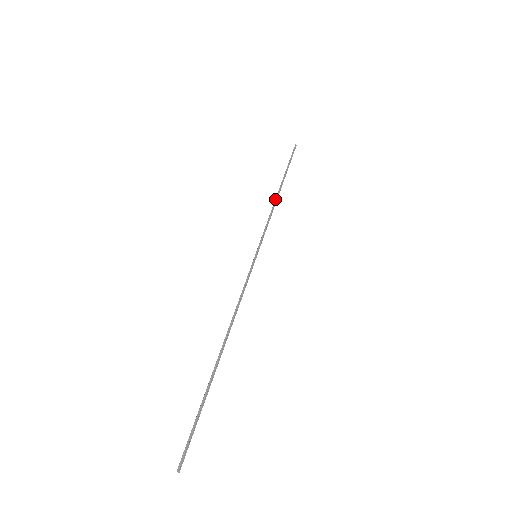
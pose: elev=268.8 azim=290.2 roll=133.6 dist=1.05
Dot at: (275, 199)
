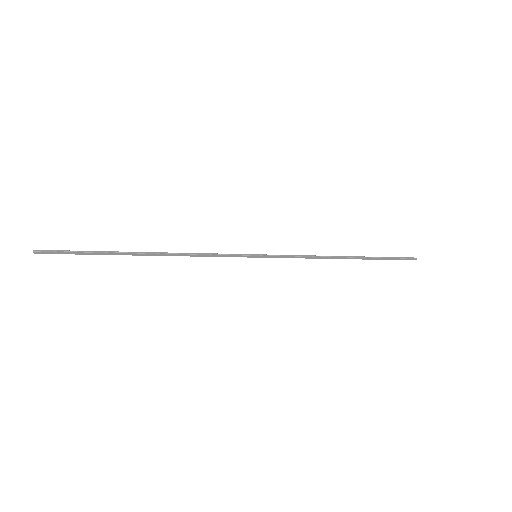
Dot at: occluded
